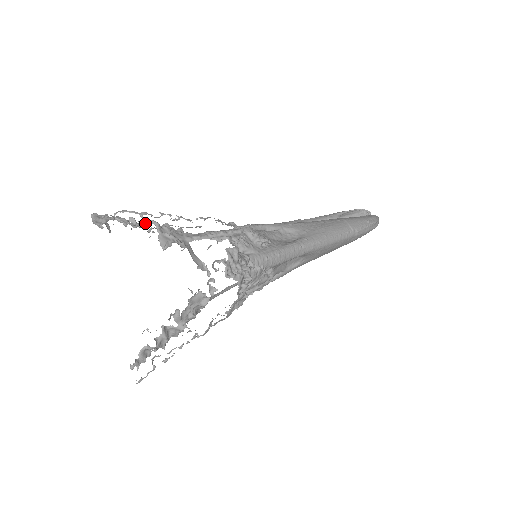
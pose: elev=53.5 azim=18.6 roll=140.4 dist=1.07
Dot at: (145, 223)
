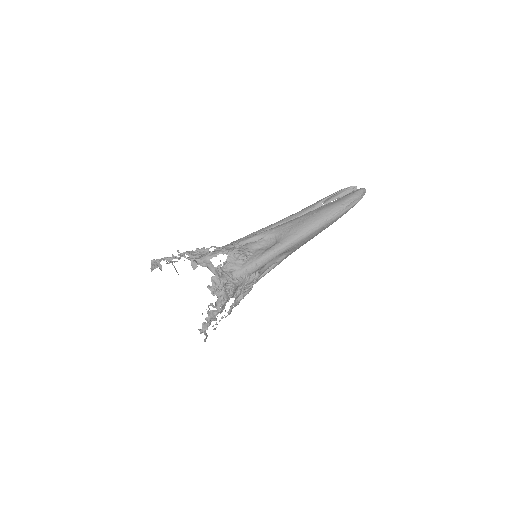
Dot at: occluded
